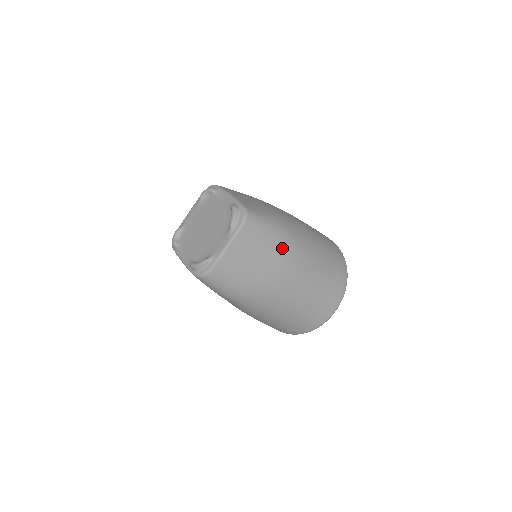
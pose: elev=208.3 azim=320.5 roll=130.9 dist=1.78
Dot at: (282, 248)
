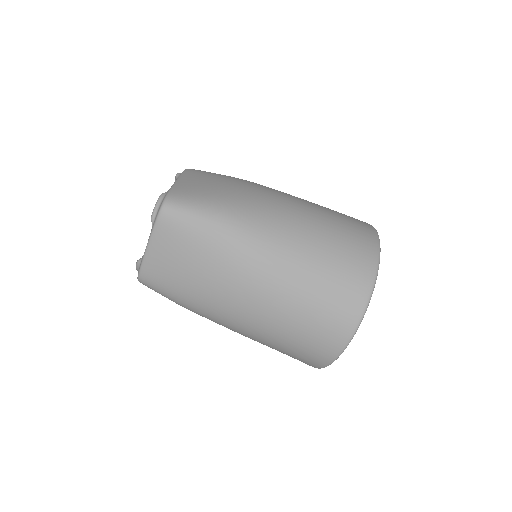
Dot at: (223, 247)
